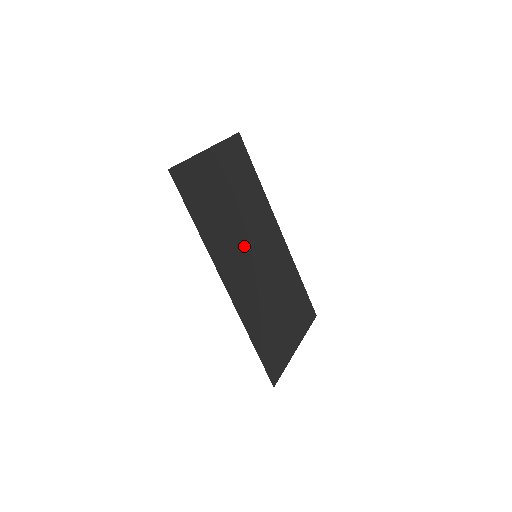
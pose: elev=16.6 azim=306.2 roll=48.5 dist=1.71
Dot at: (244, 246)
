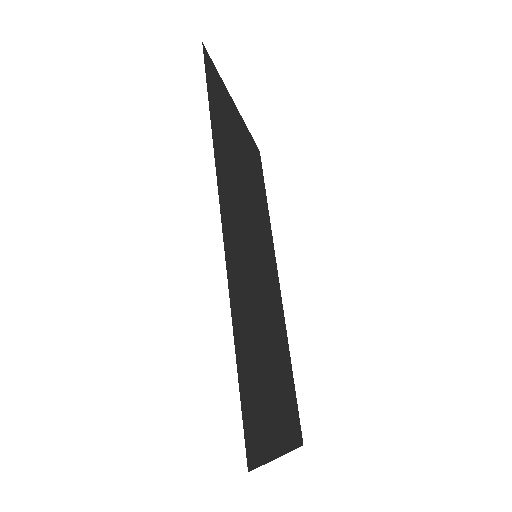
Dot at: (247, 225)
